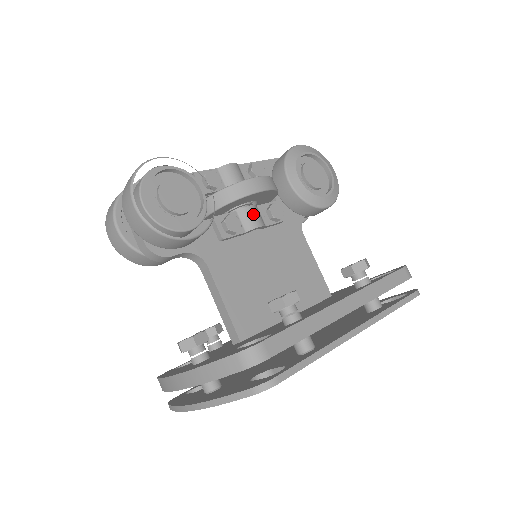
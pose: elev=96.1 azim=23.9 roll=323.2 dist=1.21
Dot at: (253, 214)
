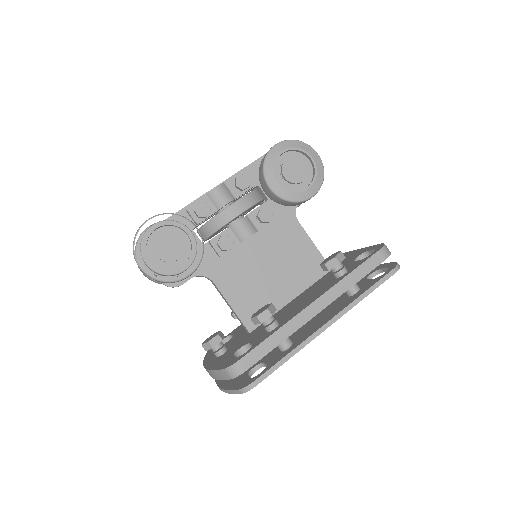
Dot at: (243, 227)
